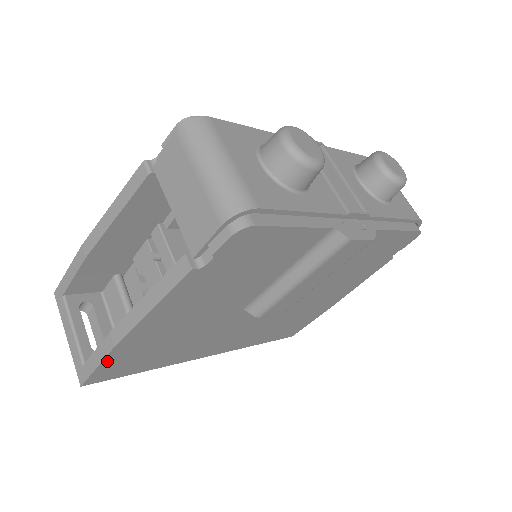
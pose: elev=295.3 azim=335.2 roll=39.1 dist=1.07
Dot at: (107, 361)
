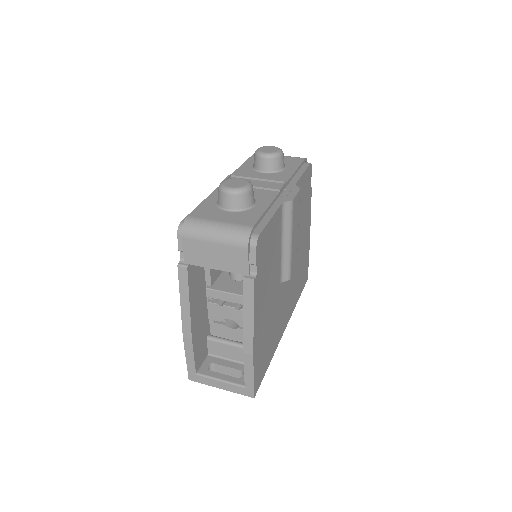
Dot at: (255, 369)
